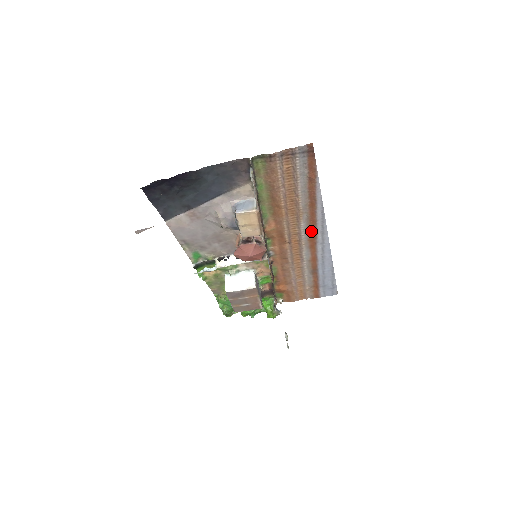
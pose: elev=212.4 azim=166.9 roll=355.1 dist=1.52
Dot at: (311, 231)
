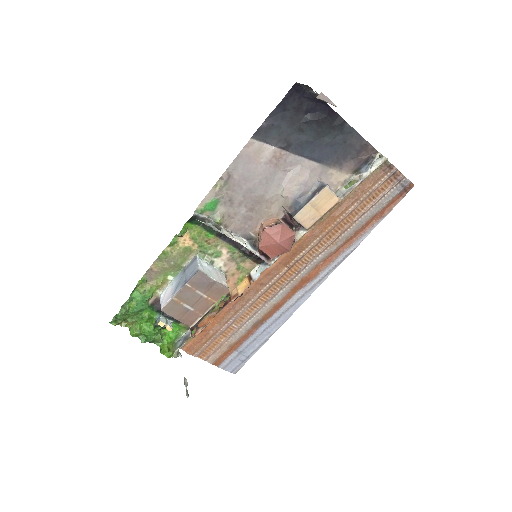
Dot at: (315, 270)
